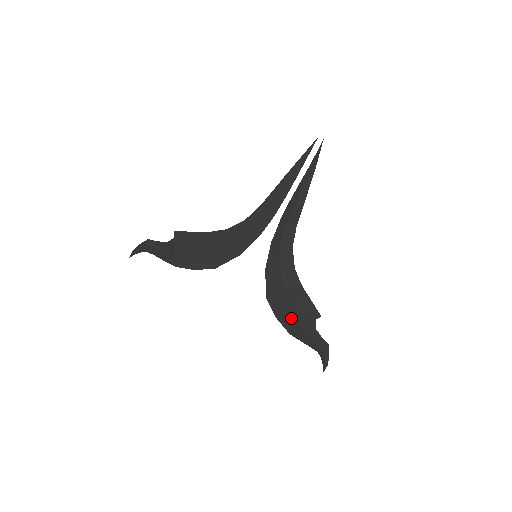
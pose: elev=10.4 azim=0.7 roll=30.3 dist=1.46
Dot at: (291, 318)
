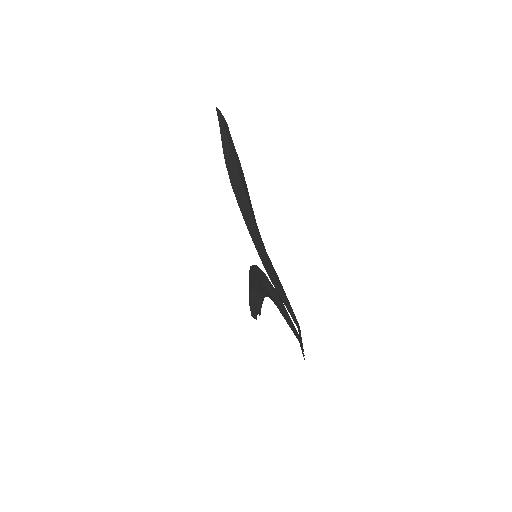
Dot at: occluded
